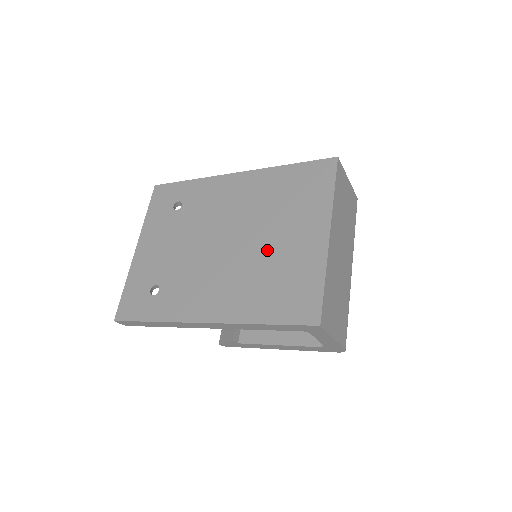
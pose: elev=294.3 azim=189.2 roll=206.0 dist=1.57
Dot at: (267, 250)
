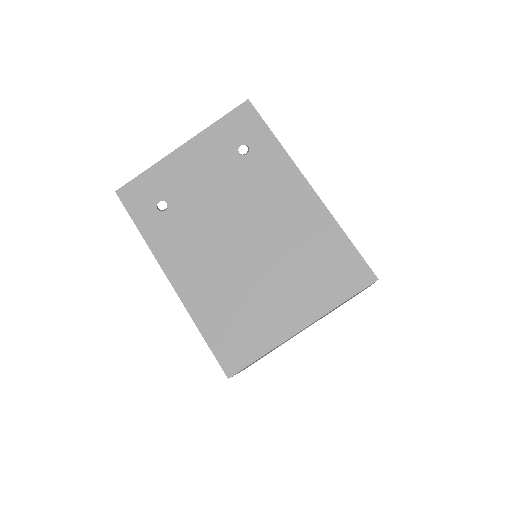
Dot at: (257, 284)
